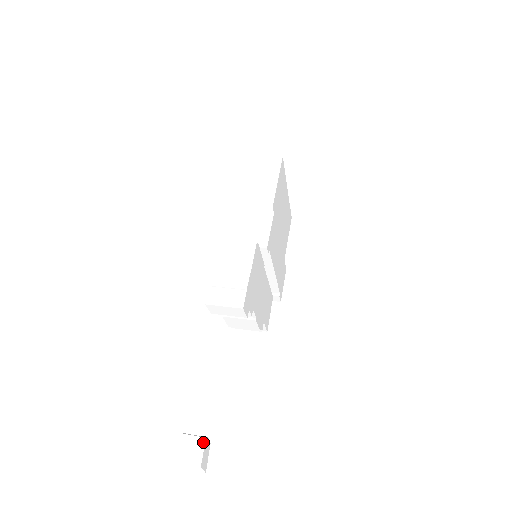
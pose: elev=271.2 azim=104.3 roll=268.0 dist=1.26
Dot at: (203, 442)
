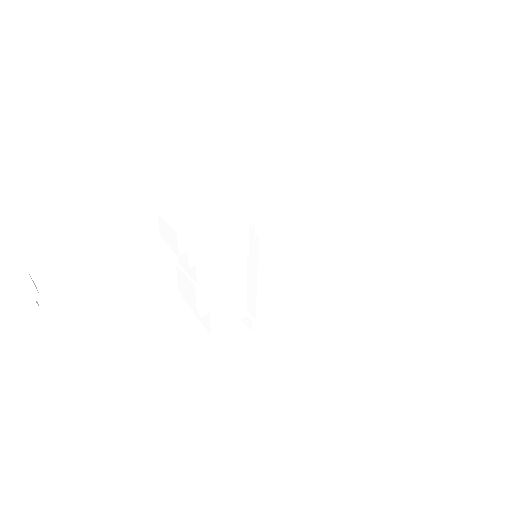
Dot at: (31, 289)
